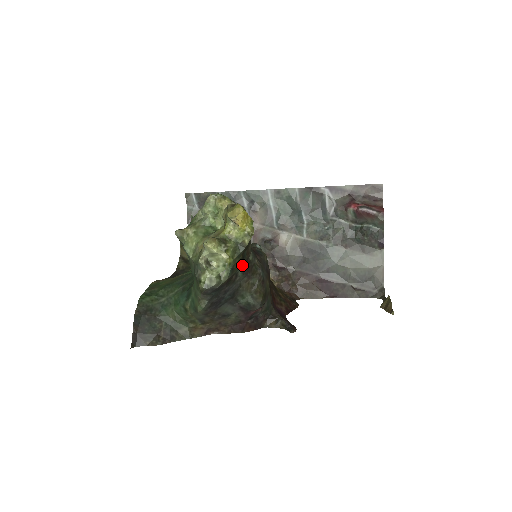
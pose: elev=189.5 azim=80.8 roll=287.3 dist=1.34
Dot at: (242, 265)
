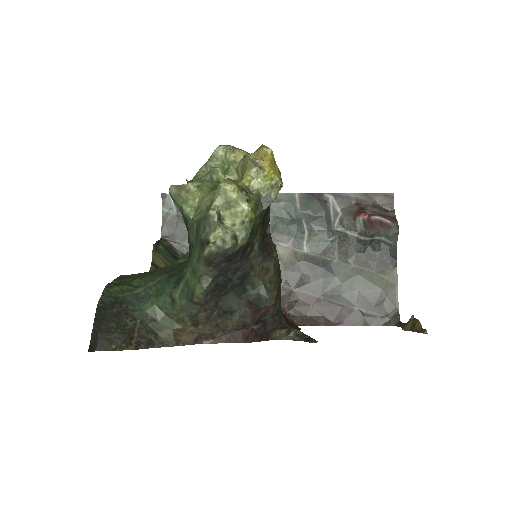
Dot at: (260, 235)
